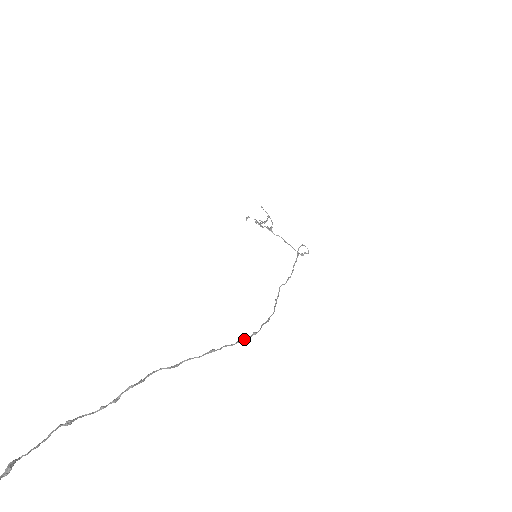
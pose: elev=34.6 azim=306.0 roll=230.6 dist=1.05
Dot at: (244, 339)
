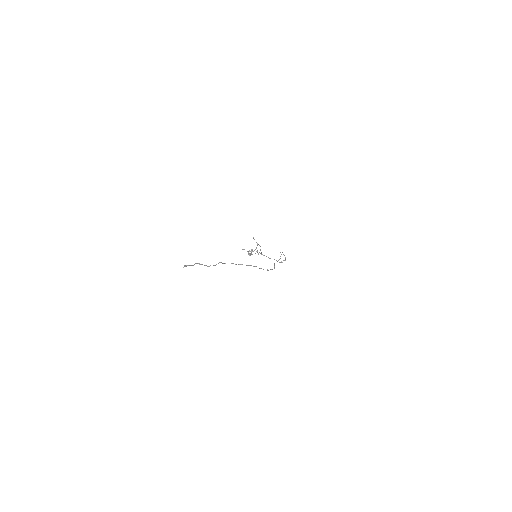
Dot at: (263, 269)
